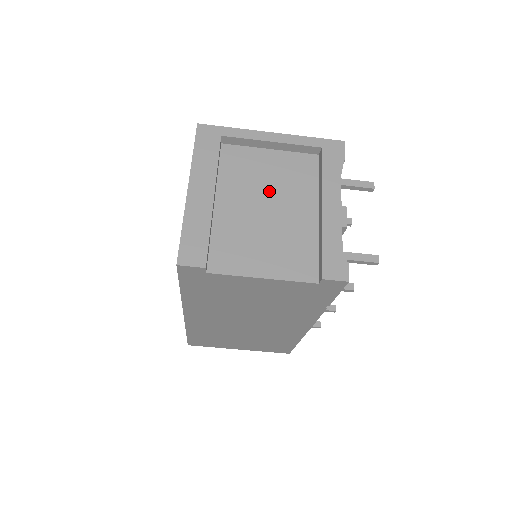
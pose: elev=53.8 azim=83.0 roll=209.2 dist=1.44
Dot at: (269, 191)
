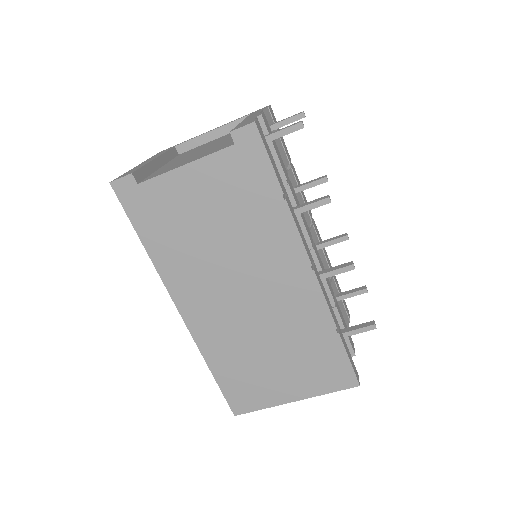
Dot at: (207, 146)
